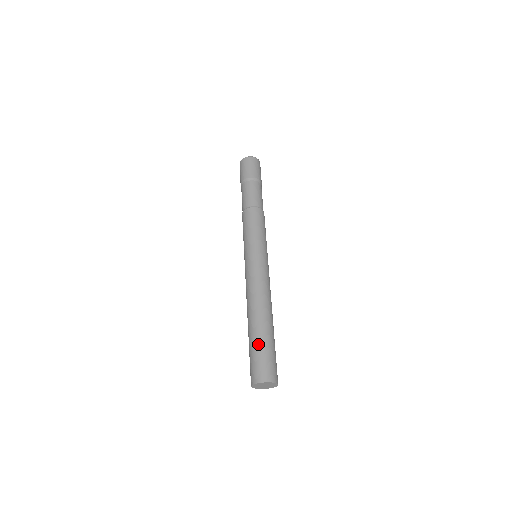
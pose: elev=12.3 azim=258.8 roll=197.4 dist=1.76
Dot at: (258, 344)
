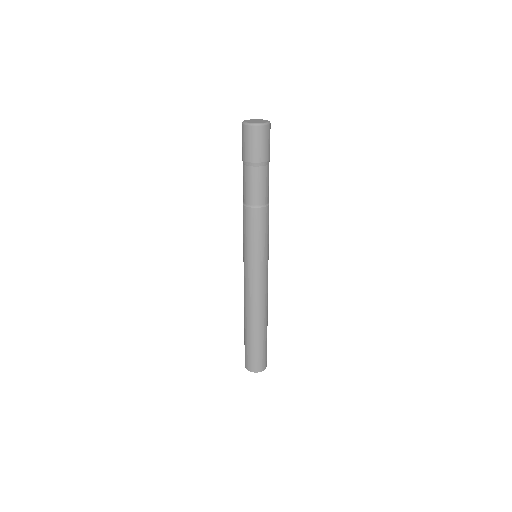
Dot at: (255, 346)
